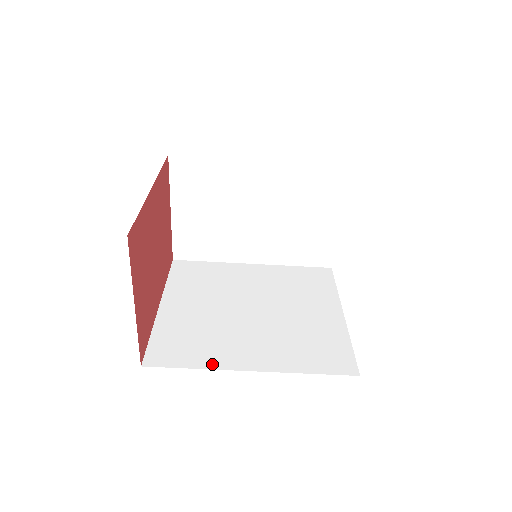
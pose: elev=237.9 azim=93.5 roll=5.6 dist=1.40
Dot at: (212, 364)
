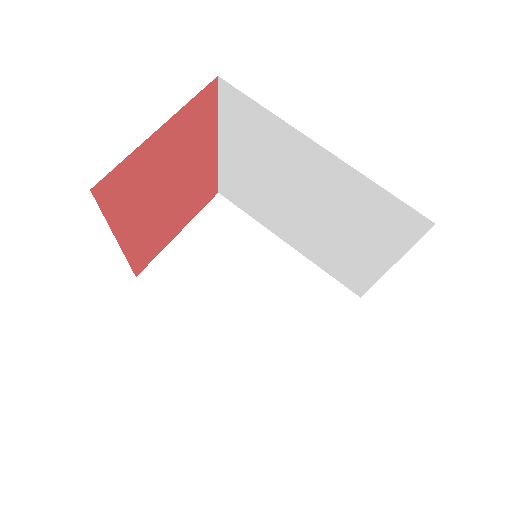
Dot at: occluded
